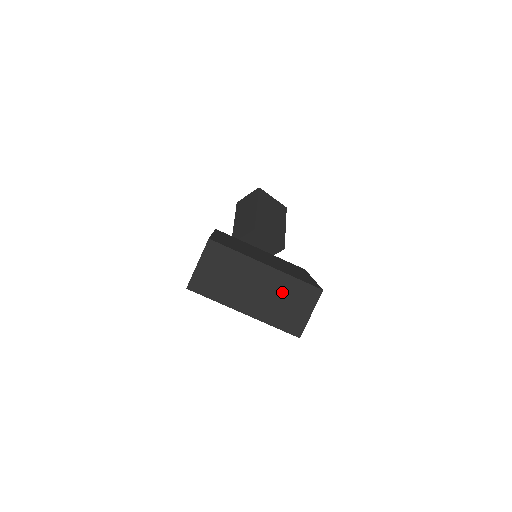
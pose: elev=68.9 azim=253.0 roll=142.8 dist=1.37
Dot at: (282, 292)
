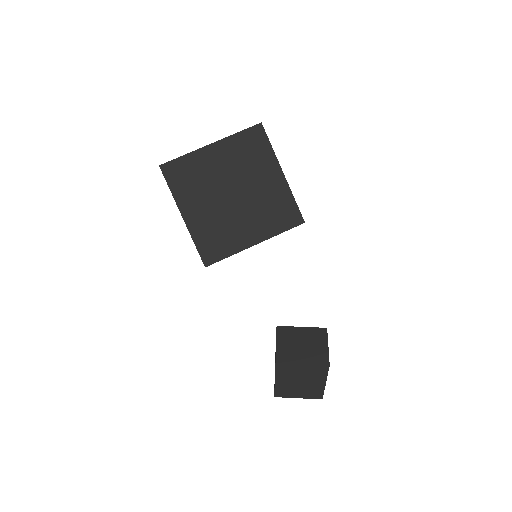
Dot at: occluded
